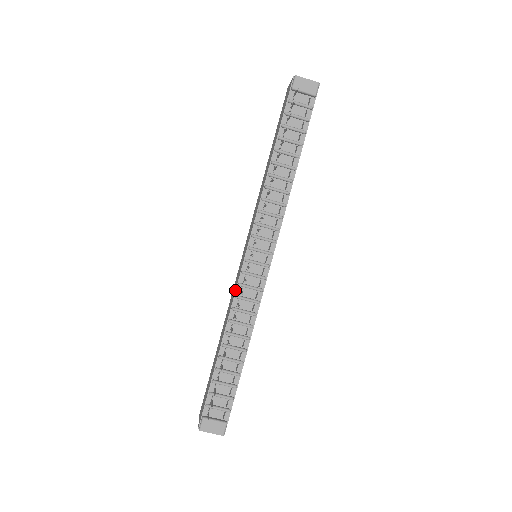
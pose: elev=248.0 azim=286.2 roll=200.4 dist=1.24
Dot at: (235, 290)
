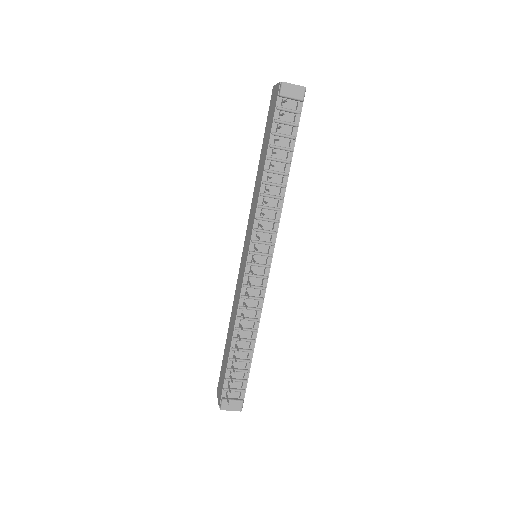
Dot at: (240, 291)
